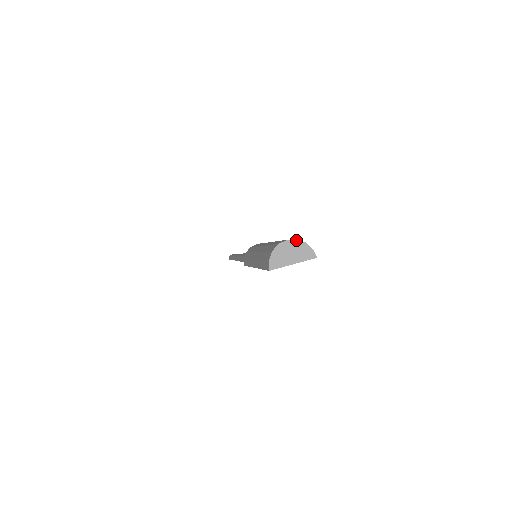
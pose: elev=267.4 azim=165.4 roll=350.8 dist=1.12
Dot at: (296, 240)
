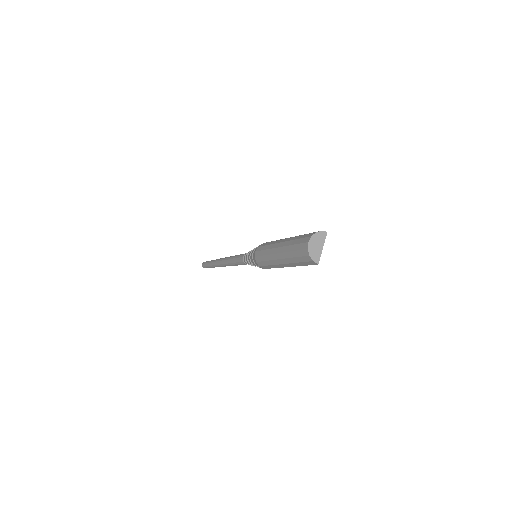
Dot at: (312, 237)
